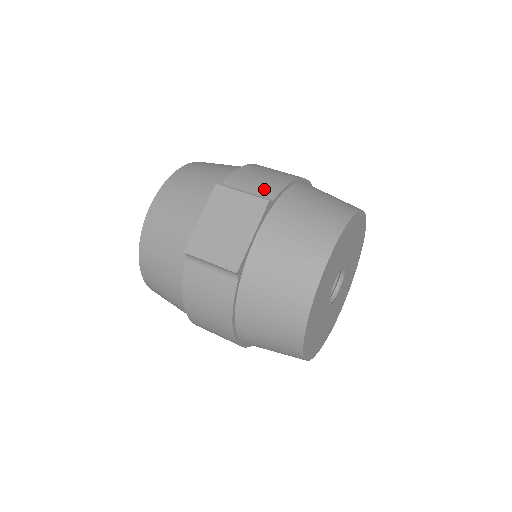
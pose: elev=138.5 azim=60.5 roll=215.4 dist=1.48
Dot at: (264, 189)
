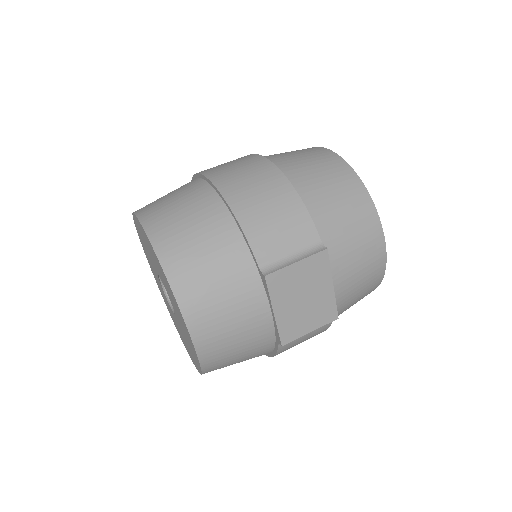
Dot at: (300, 235)
